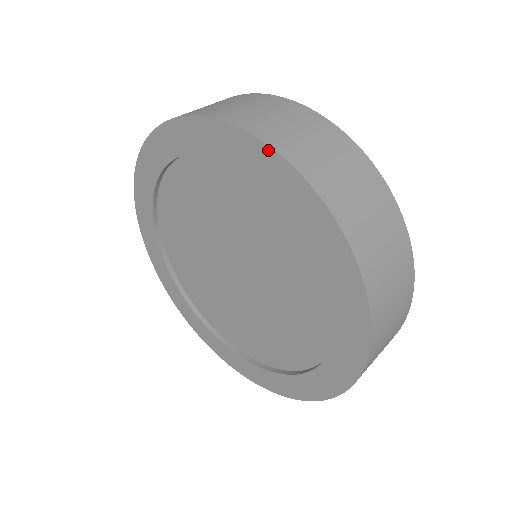
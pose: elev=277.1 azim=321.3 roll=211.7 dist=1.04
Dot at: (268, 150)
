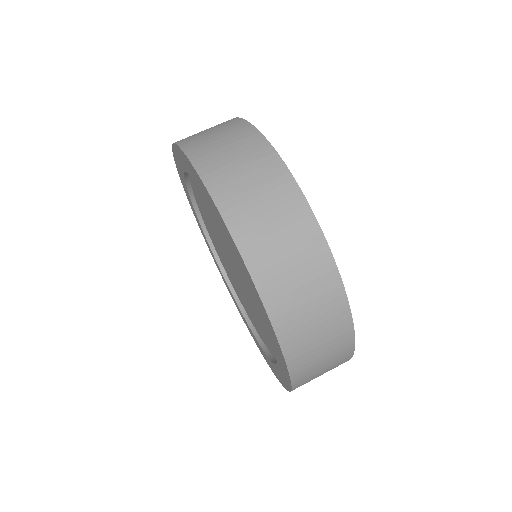
Dot at: (200, 180)
